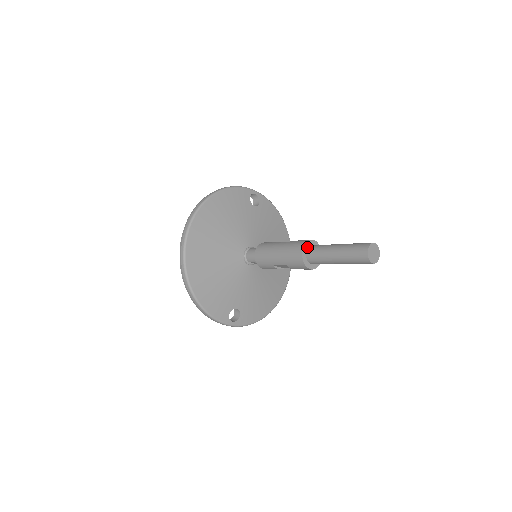
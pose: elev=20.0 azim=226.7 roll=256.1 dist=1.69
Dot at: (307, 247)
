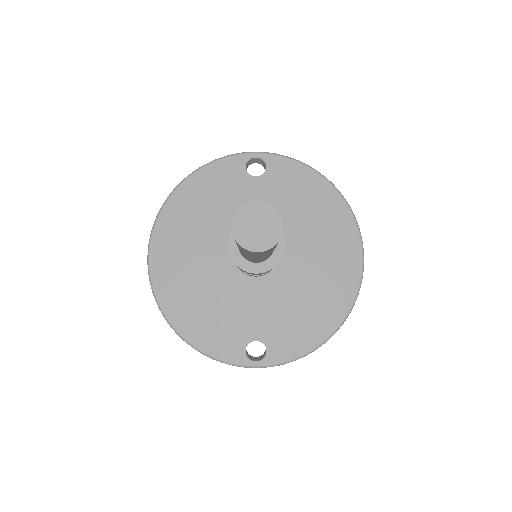
Dot at: occluded
